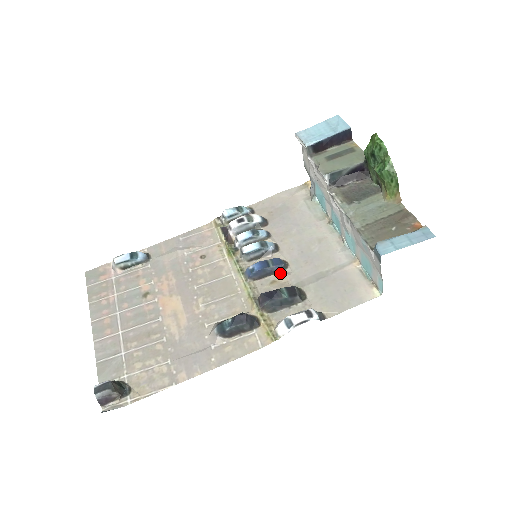
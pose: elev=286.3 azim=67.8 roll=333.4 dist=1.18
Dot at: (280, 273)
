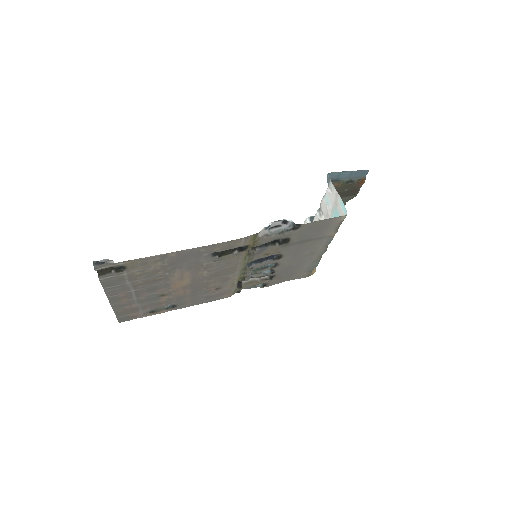
Dot at: (274, 254)
